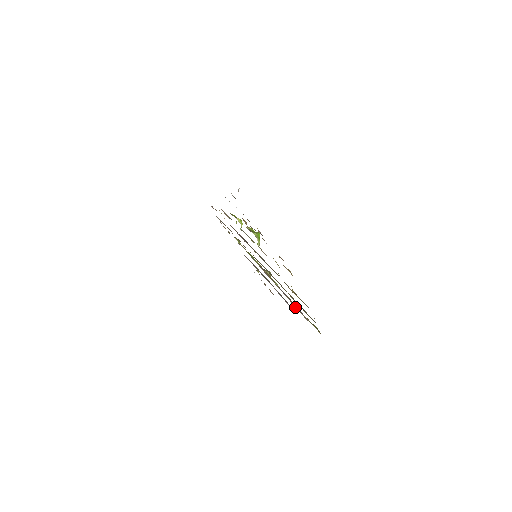
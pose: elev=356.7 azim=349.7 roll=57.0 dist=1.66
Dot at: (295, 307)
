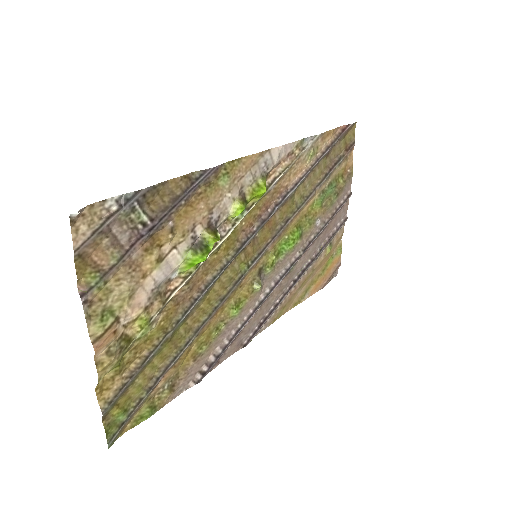
Dot at: (209, 357)
